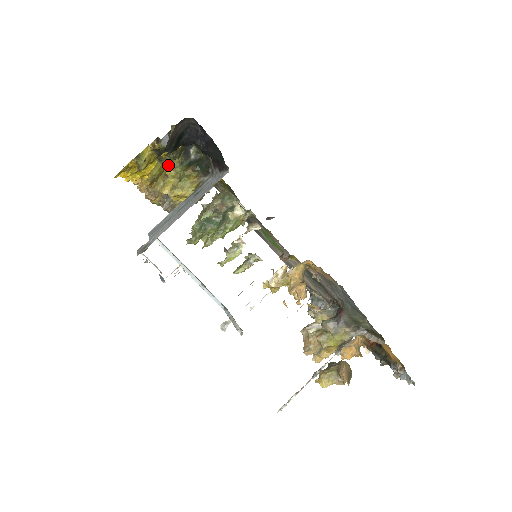
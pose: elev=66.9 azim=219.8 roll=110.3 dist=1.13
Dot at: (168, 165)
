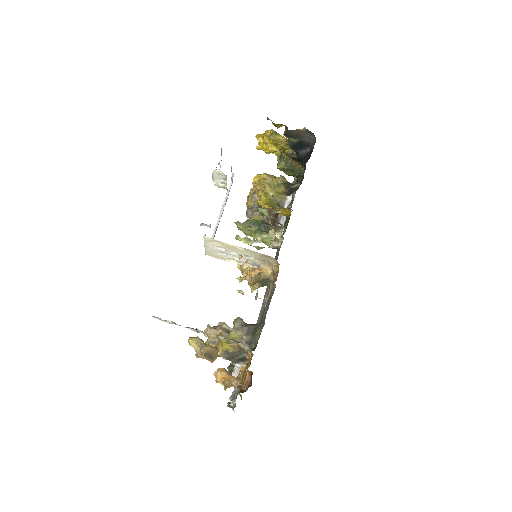
Dot at: occluded
